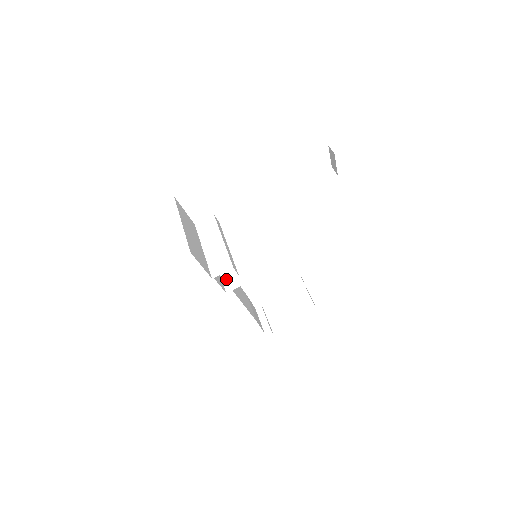
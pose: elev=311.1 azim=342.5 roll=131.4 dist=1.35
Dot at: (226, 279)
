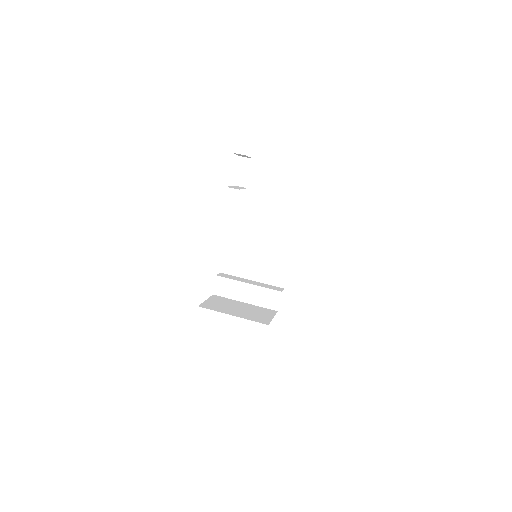
Dot at: occluded
